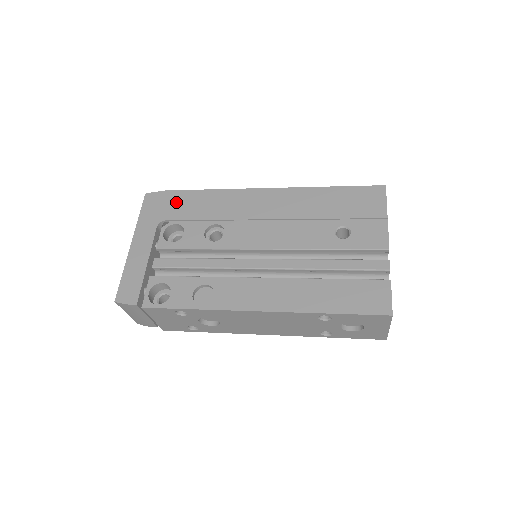
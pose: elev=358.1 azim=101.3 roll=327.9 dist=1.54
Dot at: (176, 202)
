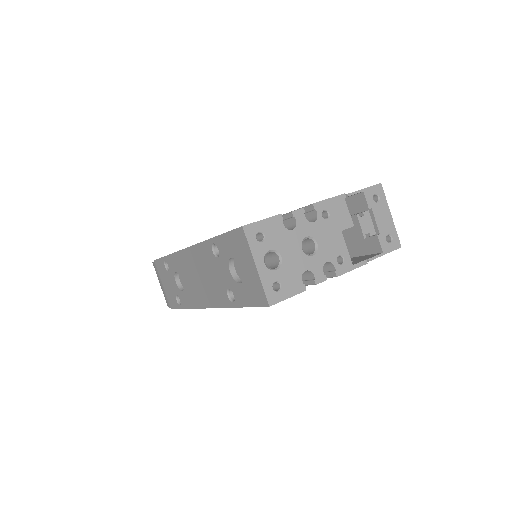
Dot at: occluded
